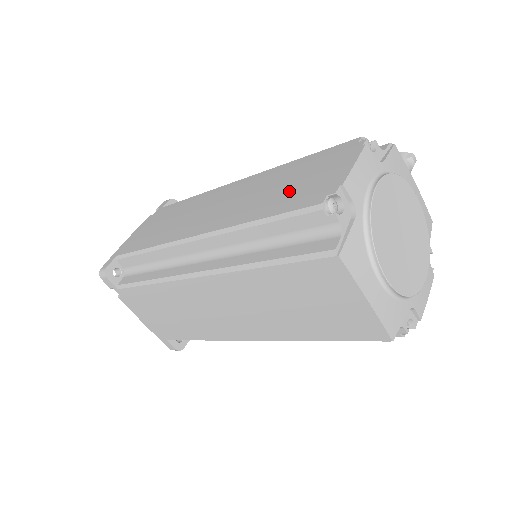
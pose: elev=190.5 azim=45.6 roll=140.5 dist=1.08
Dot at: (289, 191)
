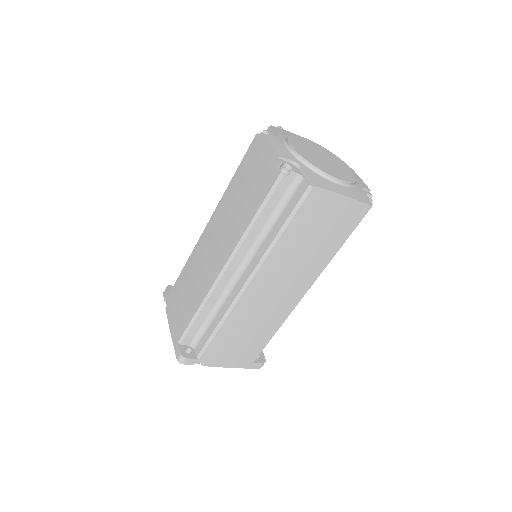
Dot at: (252, 191)
